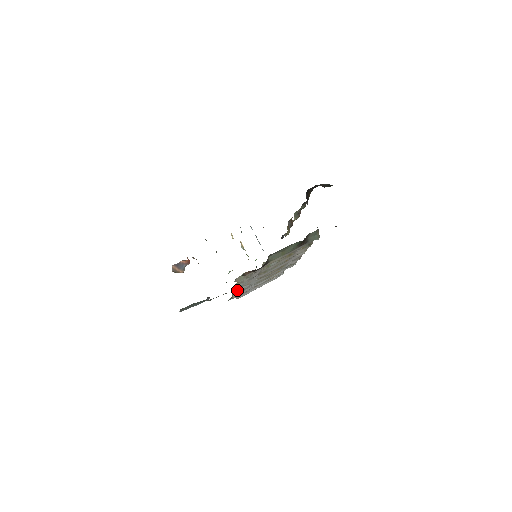
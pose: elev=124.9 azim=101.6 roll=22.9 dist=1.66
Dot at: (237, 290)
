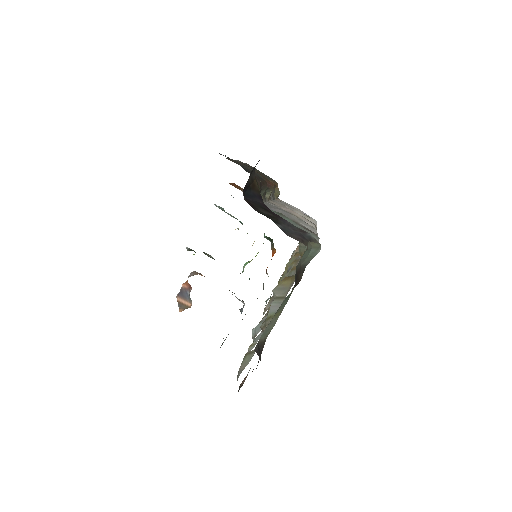
Dot at: (260, 329)
